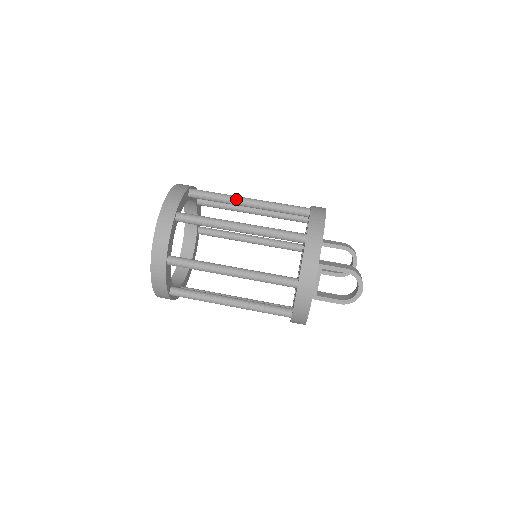
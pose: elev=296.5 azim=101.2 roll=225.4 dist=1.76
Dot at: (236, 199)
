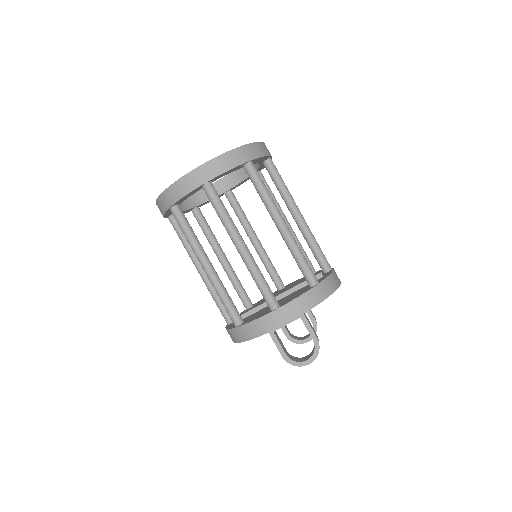
Dot at: (293, 203)
